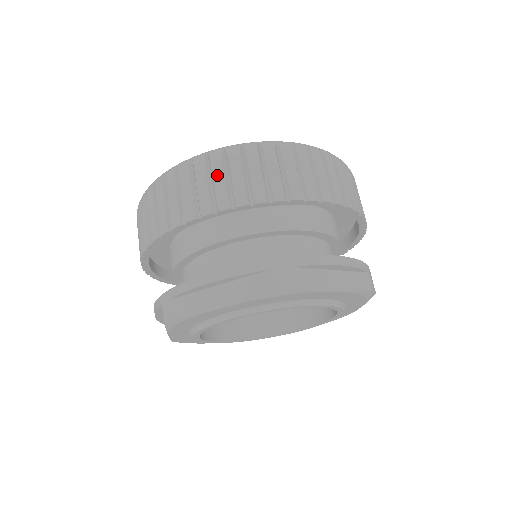
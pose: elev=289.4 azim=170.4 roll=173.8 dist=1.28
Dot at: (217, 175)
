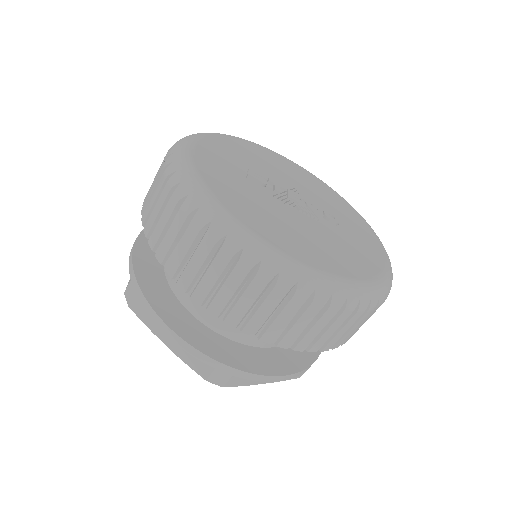
Dot at: (231, 282)
